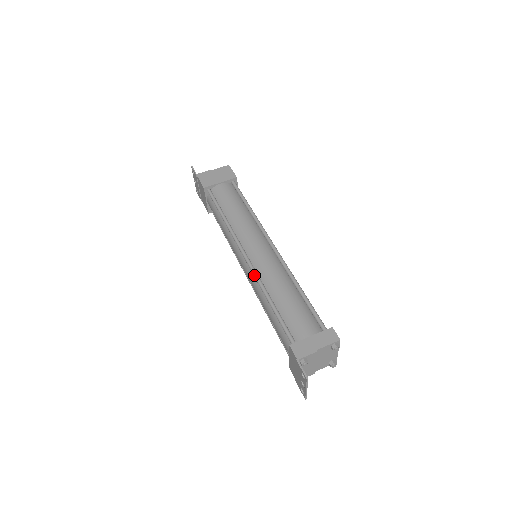
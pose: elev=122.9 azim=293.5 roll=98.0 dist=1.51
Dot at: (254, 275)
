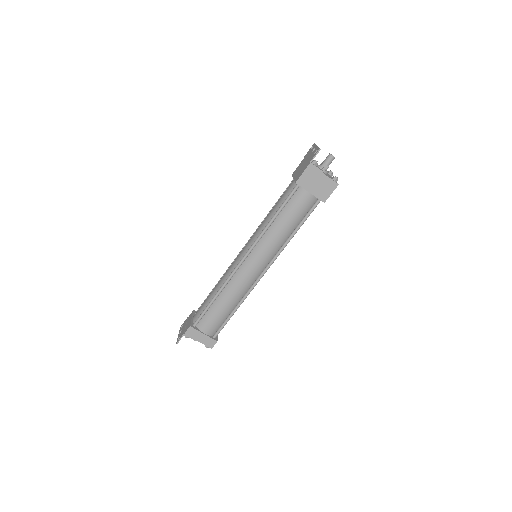
Dot at: (229, 276)
